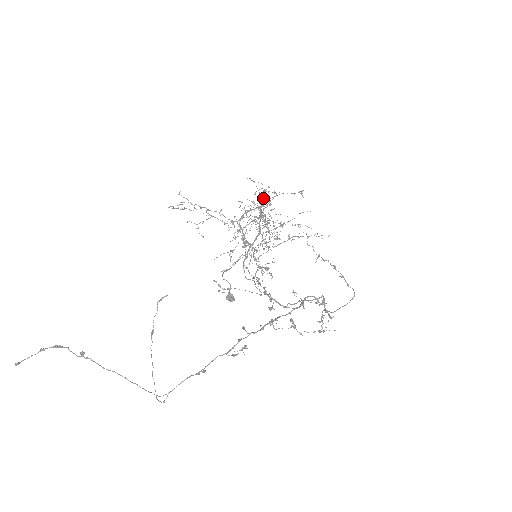
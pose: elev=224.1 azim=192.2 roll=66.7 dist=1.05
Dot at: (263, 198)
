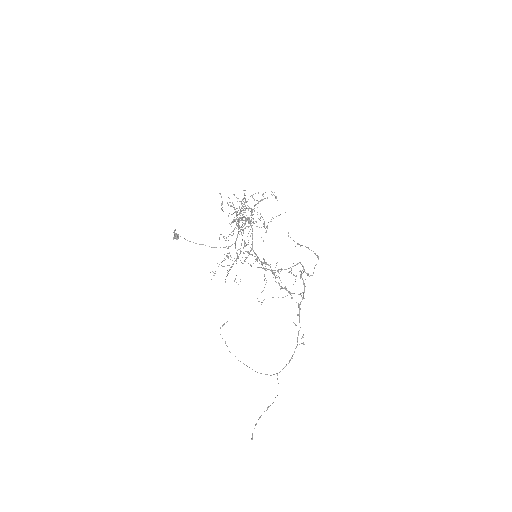
Dot at: (246, 208)
